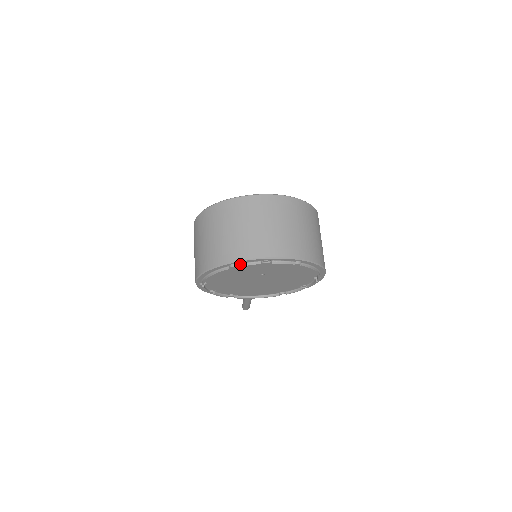
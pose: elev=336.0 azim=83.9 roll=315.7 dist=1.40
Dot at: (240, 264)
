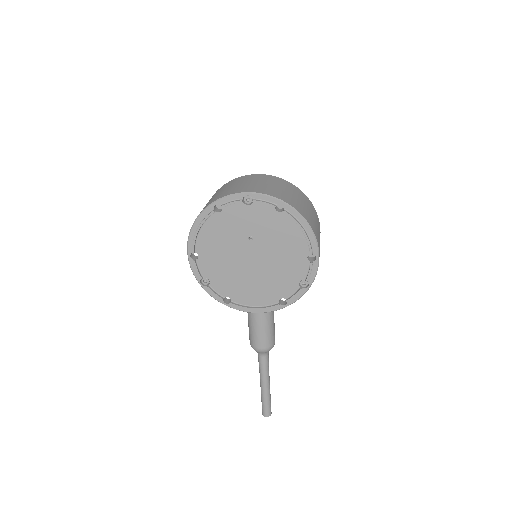
Dot at: (223, 204)
